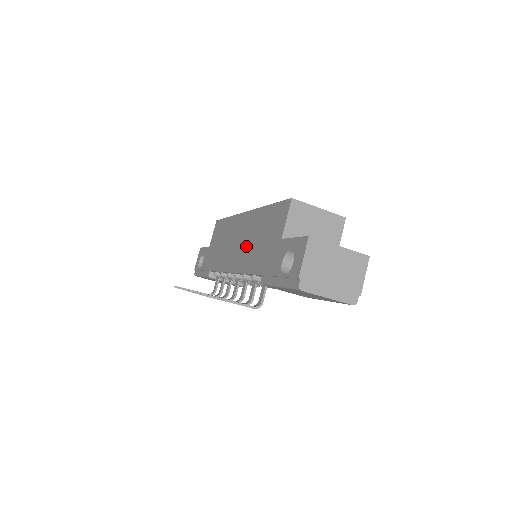
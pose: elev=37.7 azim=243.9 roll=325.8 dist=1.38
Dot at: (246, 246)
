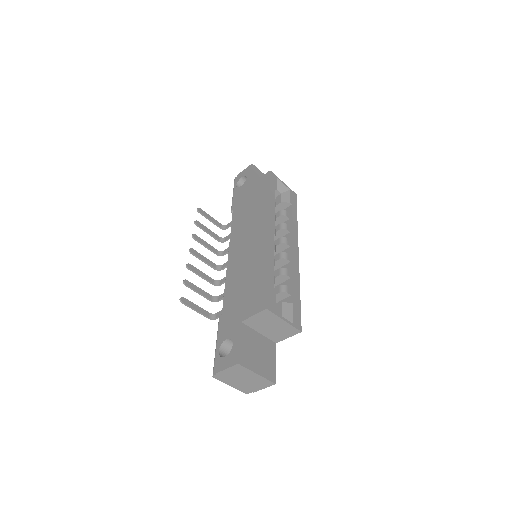
Dot at: (243, 264)
